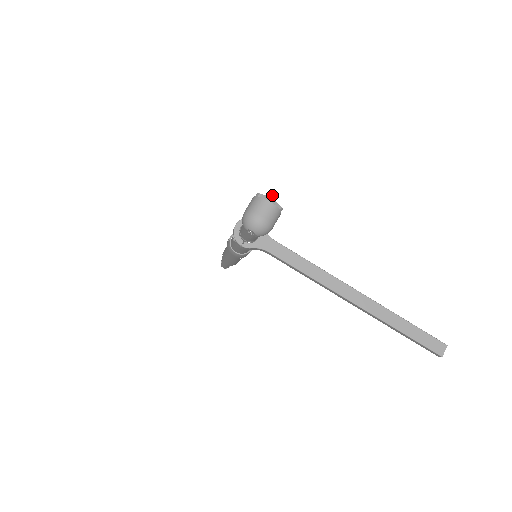
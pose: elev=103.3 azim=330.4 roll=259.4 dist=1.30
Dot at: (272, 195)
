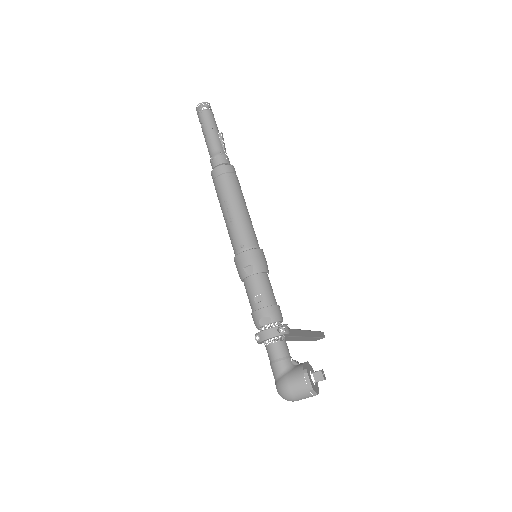
Dot at: occluded
